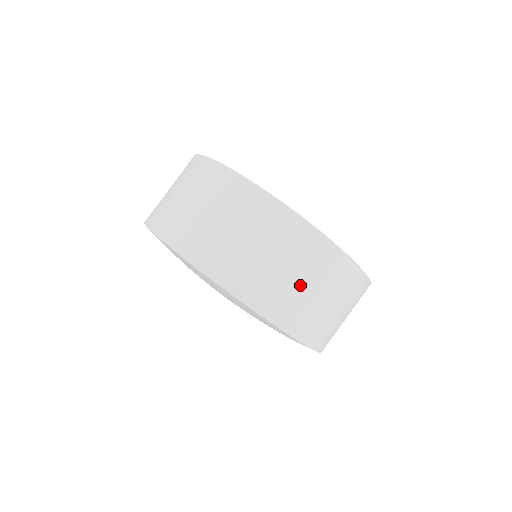
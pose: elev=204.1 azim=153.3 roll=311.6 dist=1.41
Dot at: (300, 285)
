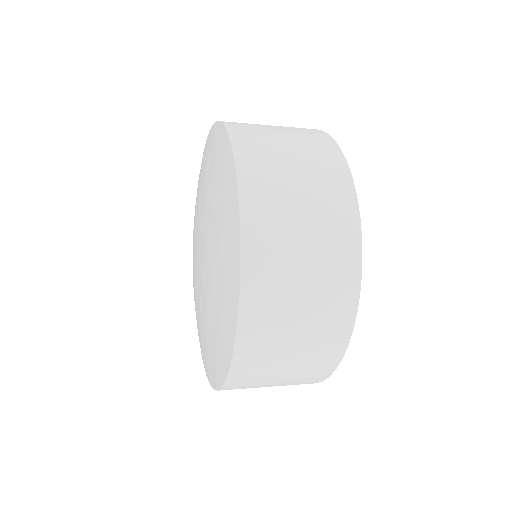
Dot at: occluded
